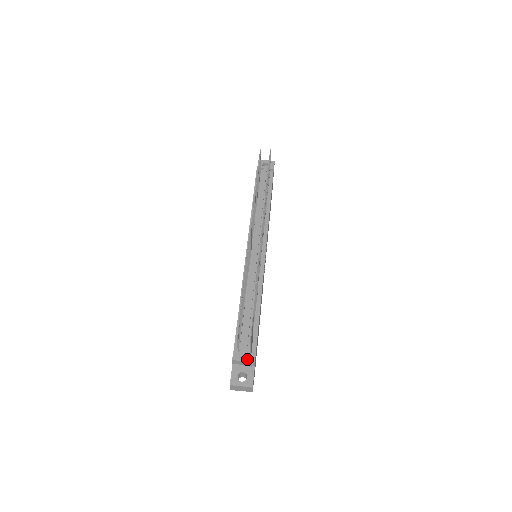
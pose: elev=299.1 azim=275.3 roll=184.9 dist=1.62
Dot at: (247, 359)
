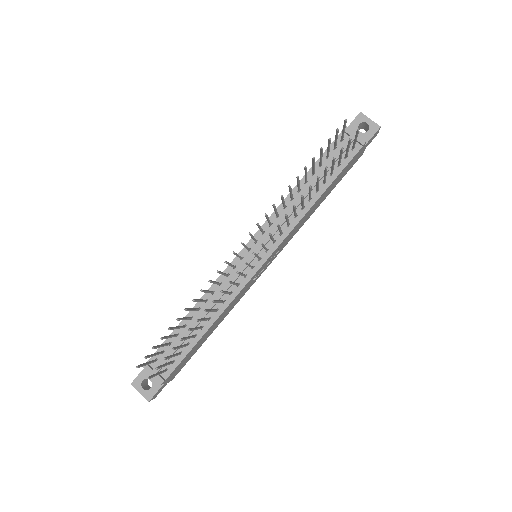
Dot at: (156, 376)
